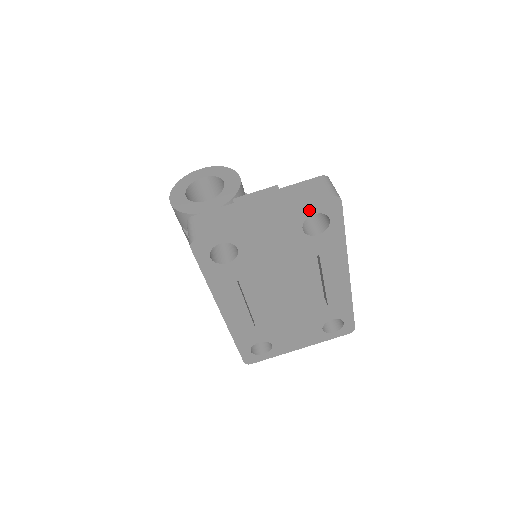
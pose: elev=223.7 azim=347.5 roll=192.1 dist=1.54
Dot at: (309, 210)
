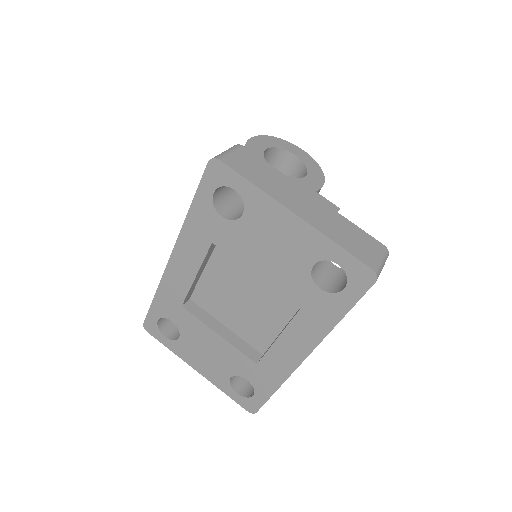
Dot at: (338, 255)
